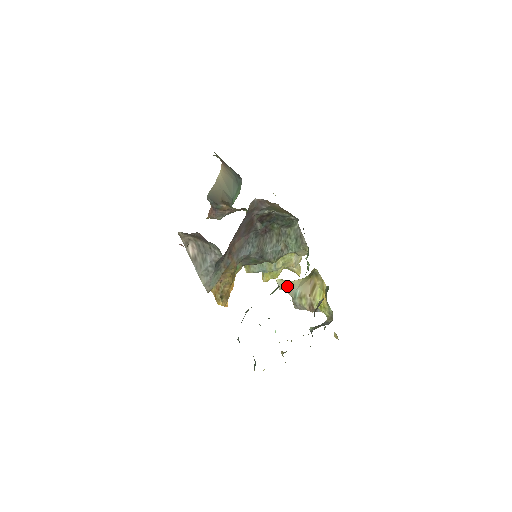
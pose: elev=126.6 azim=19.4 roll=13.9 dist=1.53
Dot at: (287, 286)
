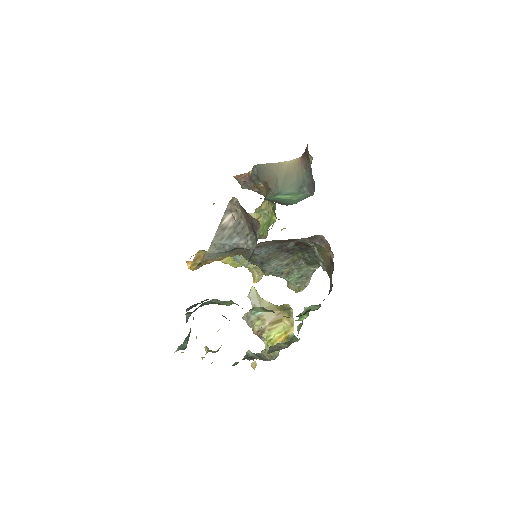
Dot at: (256, 300)
